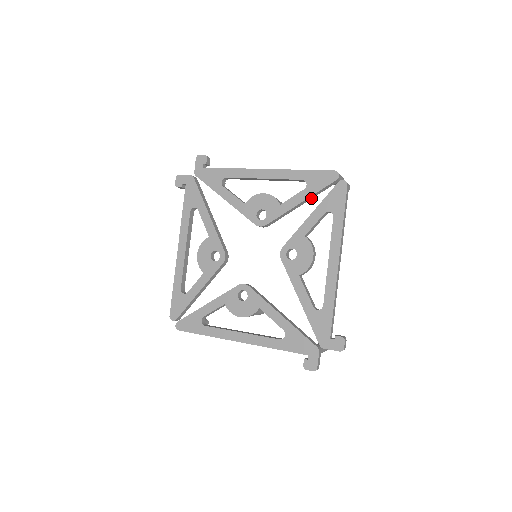
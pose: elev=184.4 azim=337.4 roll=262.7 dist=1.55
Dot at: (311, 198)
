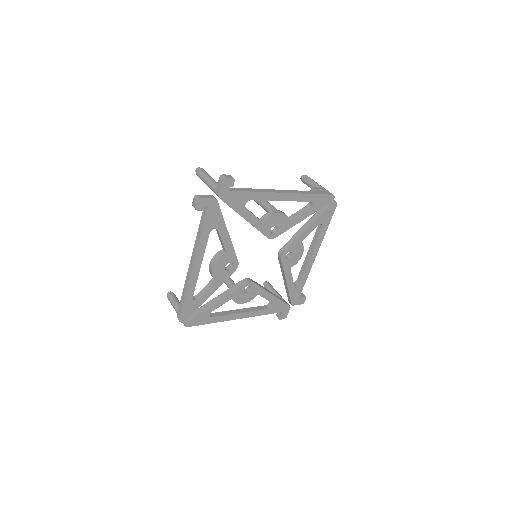
Dot at: occluded
